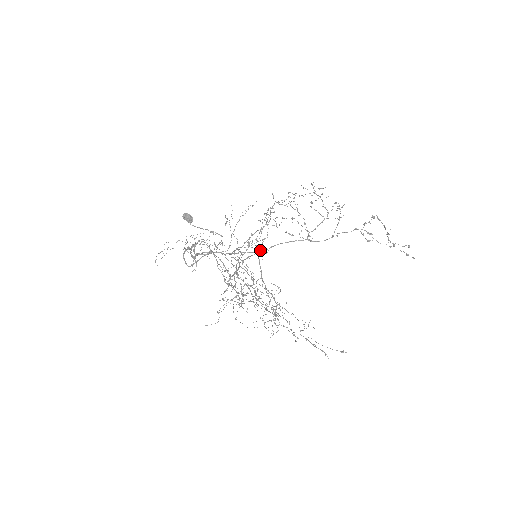
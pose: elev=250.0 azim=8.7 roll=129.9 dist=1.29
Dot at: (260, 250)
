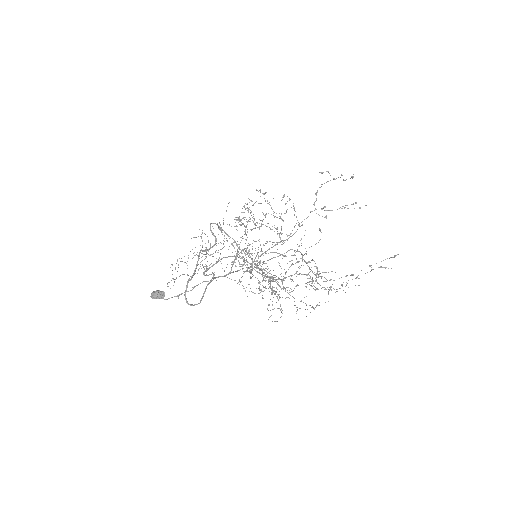
Dot at: (252, 262)
